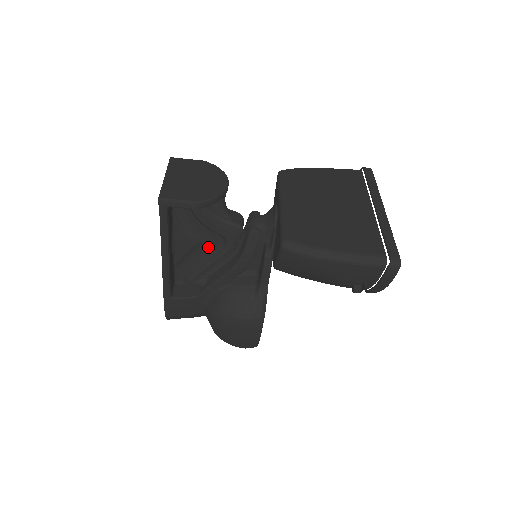
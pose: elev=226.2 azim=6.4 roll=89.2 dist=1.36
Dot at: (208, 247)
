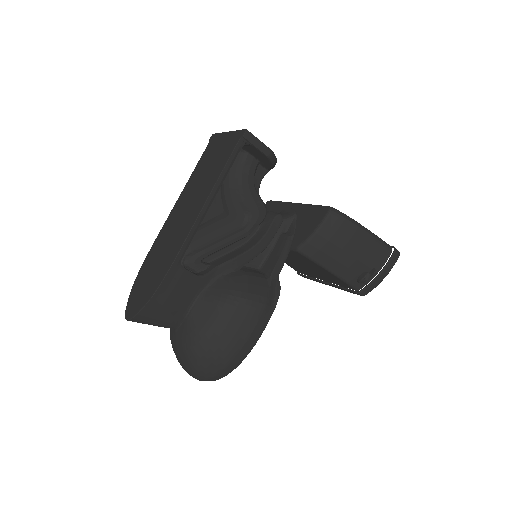
Dot at: (227, 224)
